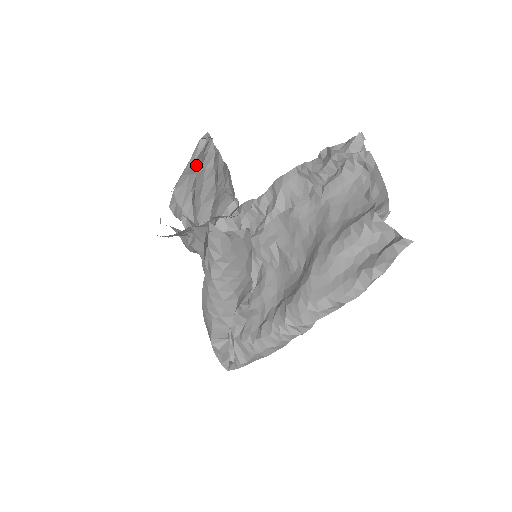
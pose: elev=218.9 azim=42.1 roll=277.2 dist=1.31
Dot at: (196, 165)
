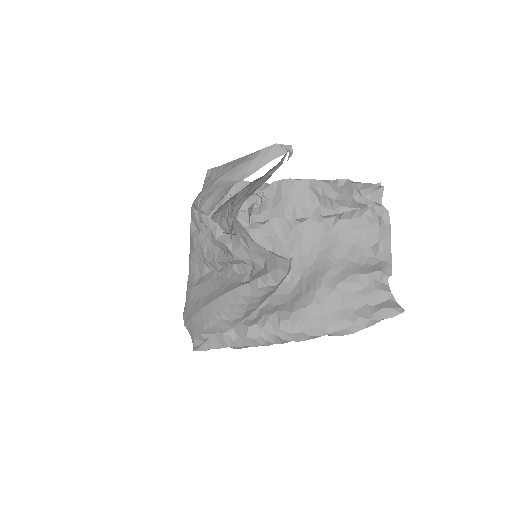
Dot at: occluded
